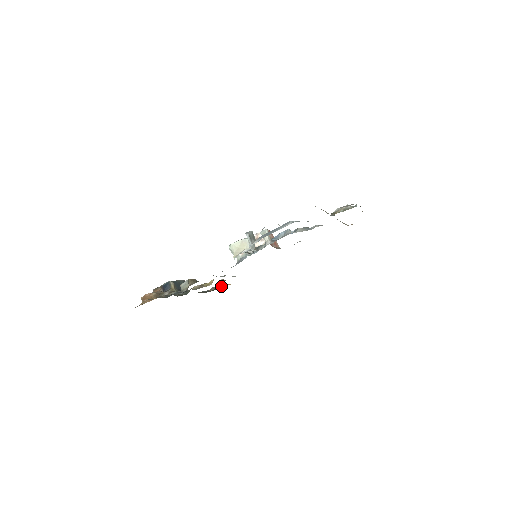
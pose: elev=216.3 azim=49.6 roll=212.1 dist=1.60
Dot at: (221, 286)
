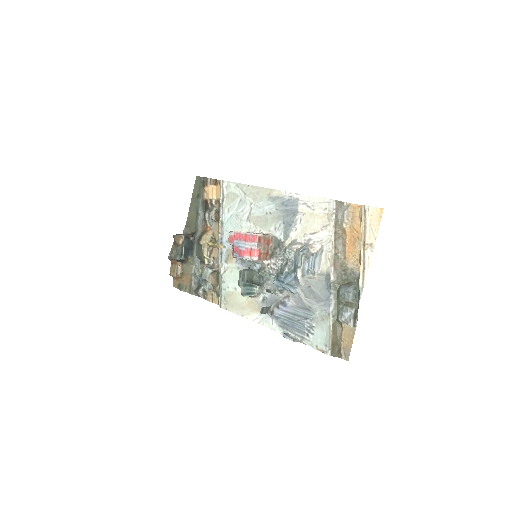
Dot at: (210, 204)
